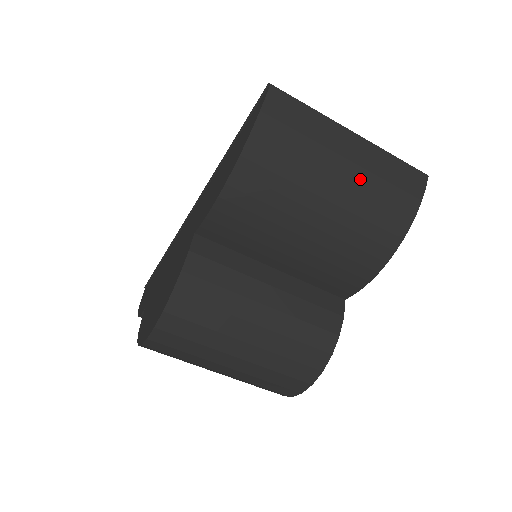
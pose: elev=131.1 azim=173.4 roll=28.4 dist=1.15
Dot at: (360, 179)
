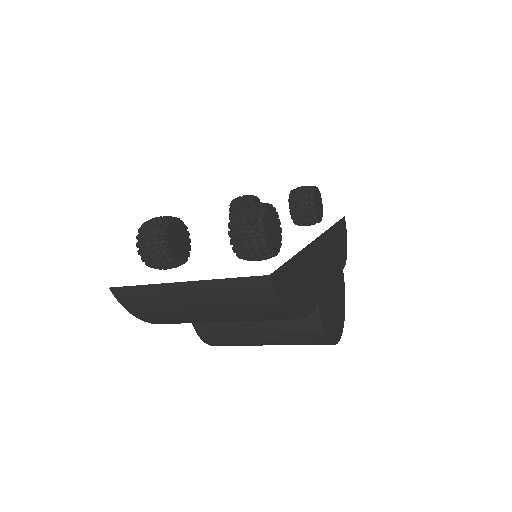
Dot at: (217, 306)
